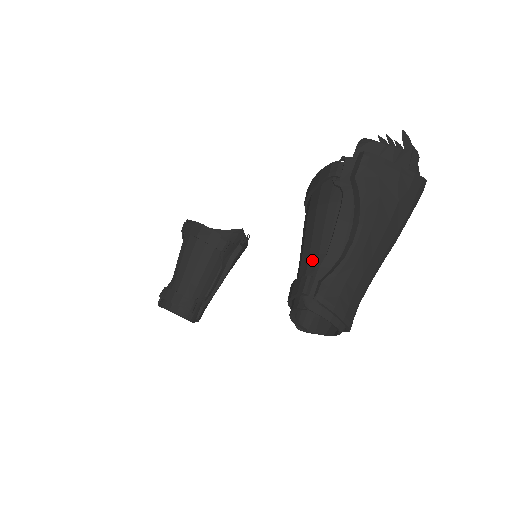
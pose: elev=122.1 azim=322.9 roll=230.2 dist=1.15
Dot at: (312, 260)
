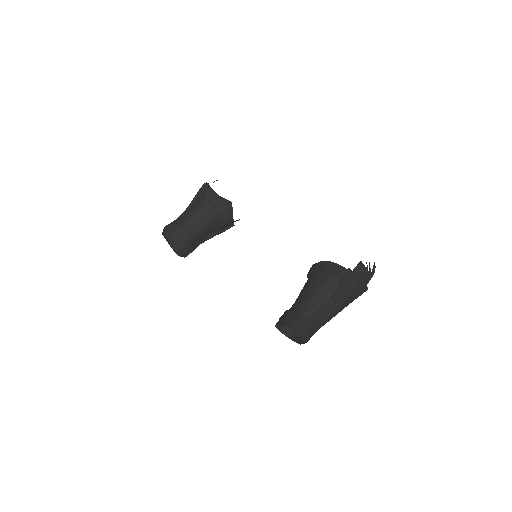
Dot at: (310, 309)
